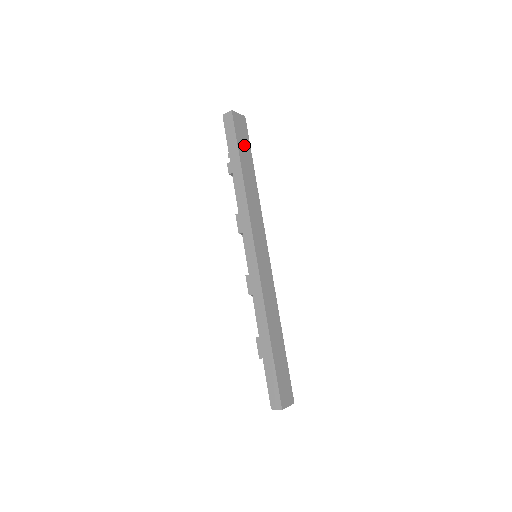
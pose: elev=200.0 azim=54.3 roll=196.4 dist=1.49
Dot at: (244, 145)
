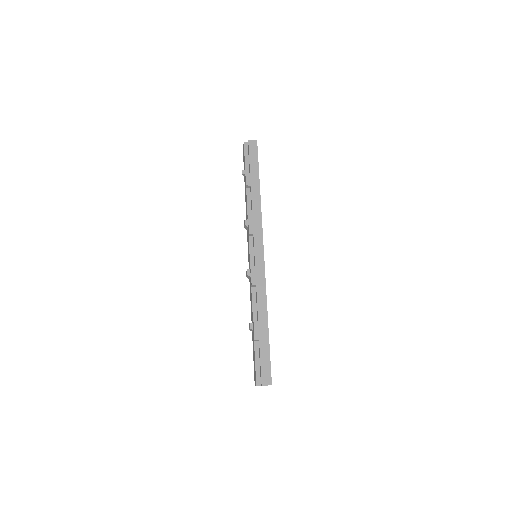
Dot at: occluded
